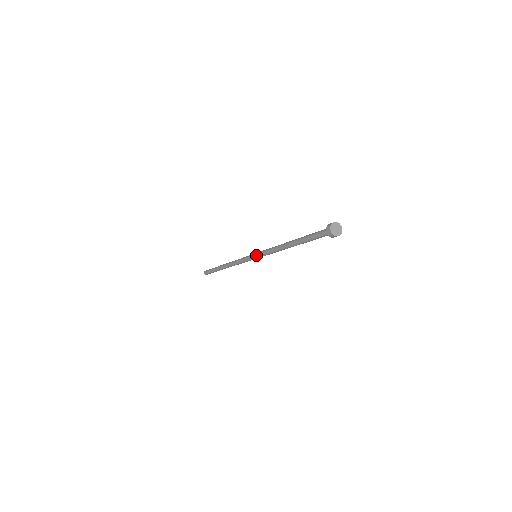
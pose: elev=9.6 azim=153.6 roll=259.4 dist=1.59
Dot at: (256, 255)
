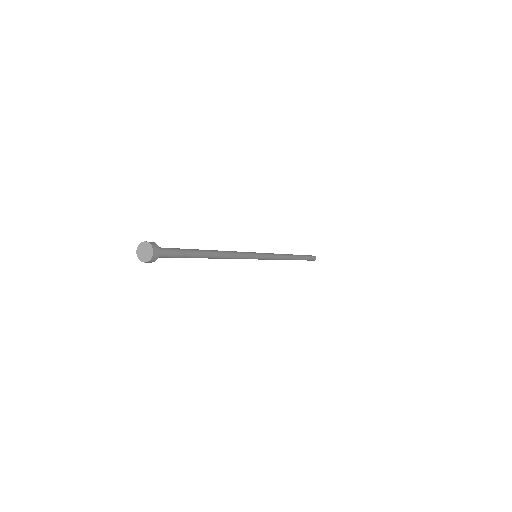
Dot at: occluded
